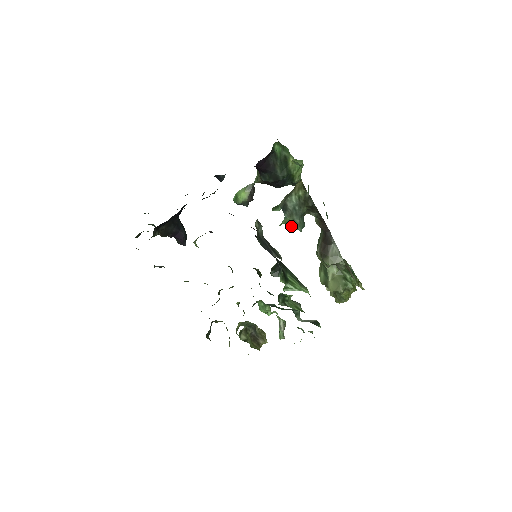
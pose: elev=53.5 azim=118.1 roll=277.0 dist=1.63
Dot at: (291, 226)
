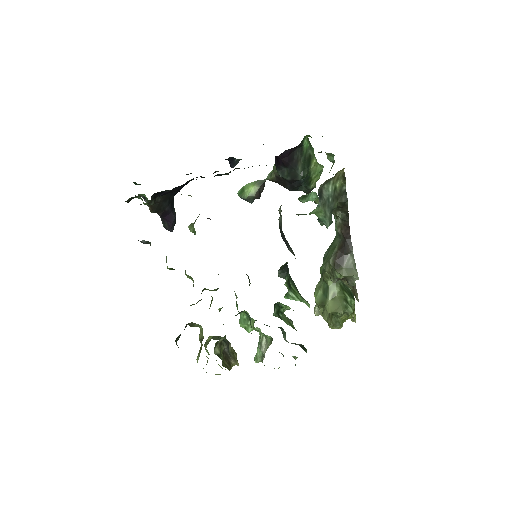
Dot at: (320, 218)
